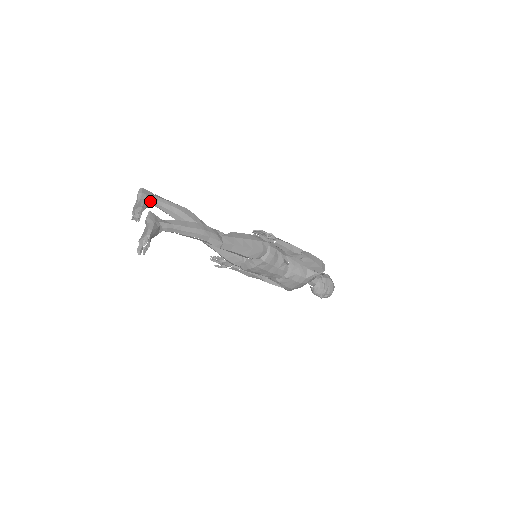
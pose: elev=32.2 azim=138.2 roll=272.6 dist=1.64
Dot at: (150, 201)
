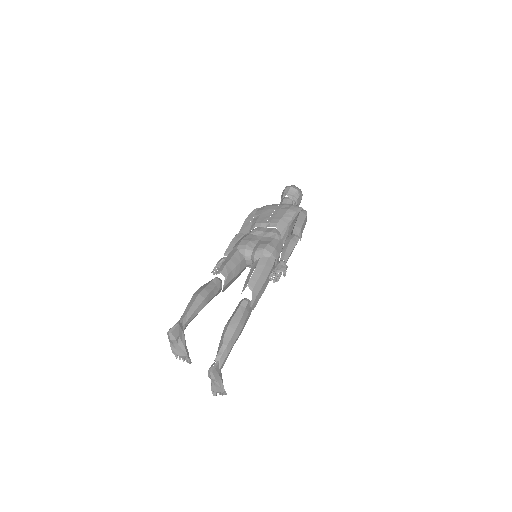
Dot at: (184, 336)
